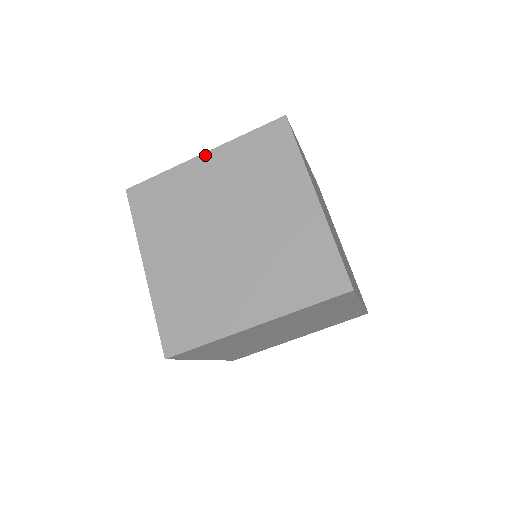
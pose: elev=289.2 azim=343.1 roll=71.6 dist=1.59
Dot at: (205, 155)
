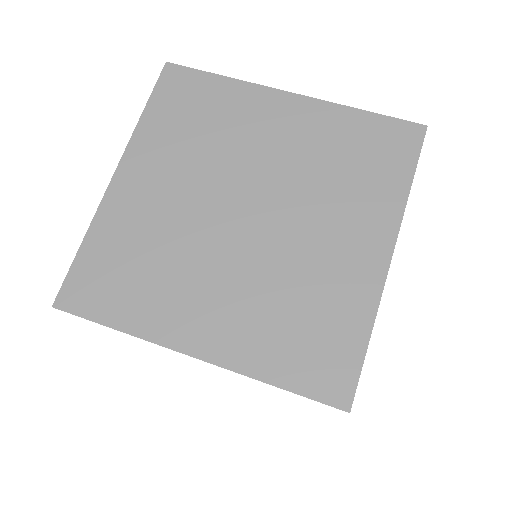
Dot at: (293, 96)
